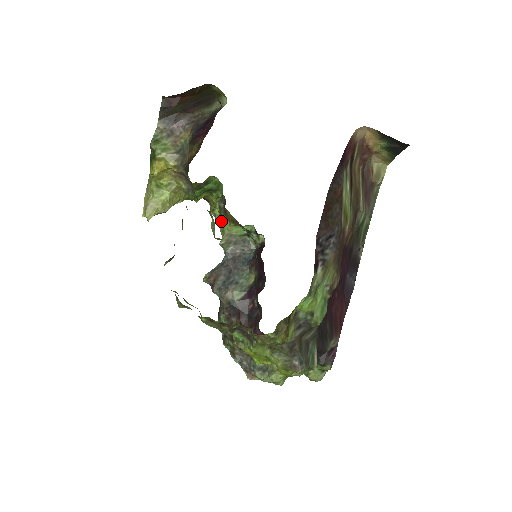
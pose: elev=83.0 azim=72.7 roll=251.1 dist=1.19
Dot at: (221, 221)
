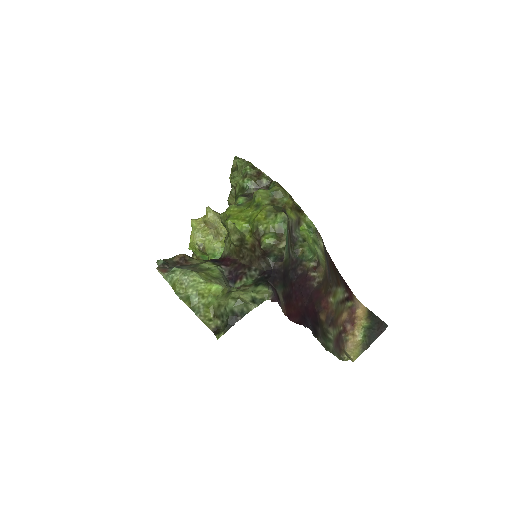
Dot at: occluded
